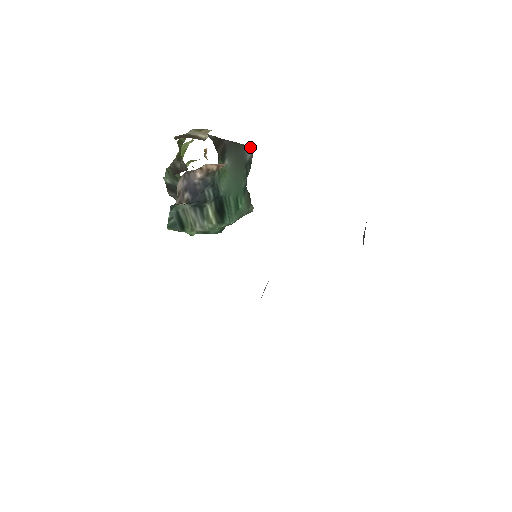
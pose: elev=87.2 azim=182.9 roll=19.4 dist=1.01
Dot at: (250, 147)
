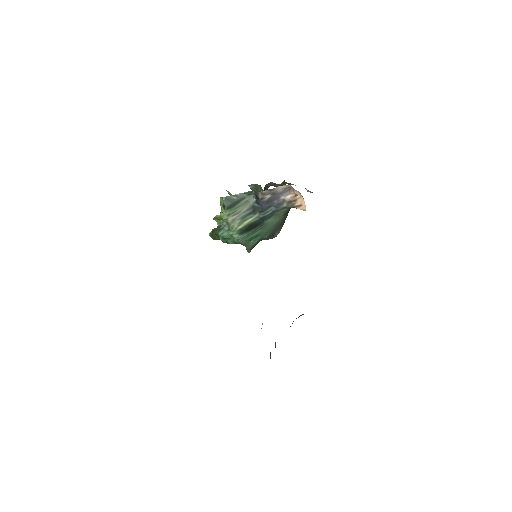
Dot at: occluded
